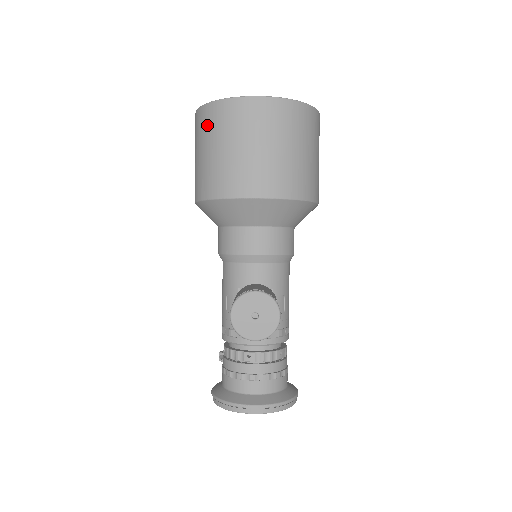
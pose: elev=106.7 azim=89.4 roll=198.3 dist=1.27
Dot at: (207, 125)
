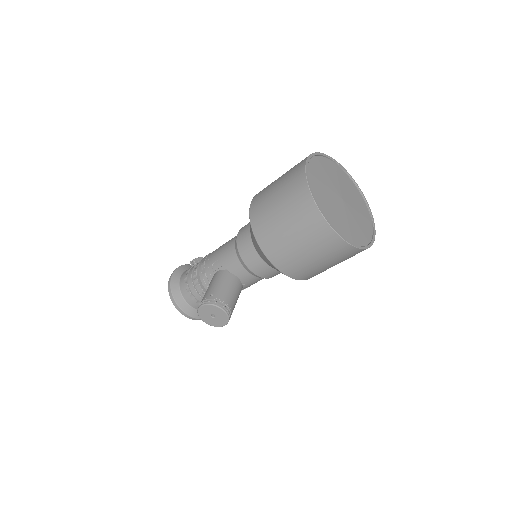
Dot at: (296, 201)
